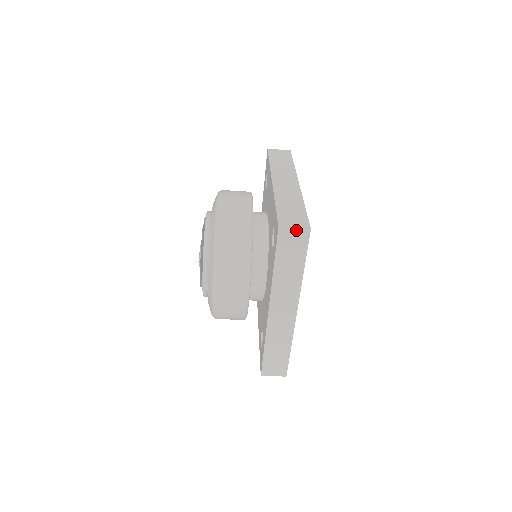
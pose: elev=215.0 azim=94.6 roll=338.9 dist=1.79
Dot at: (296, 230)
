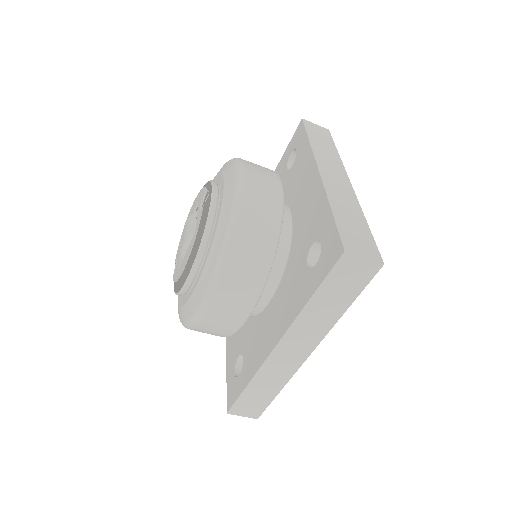
Dot at: (365, 260)
